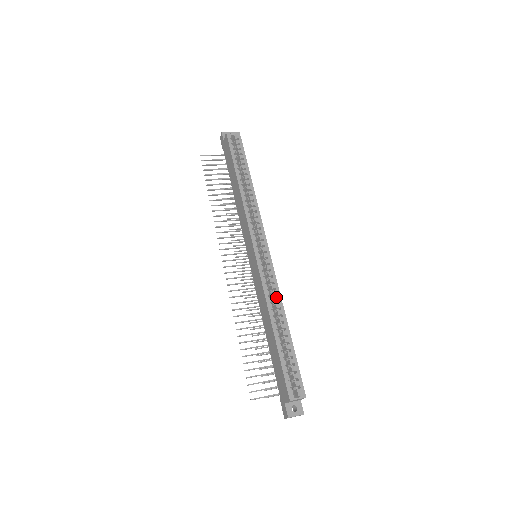
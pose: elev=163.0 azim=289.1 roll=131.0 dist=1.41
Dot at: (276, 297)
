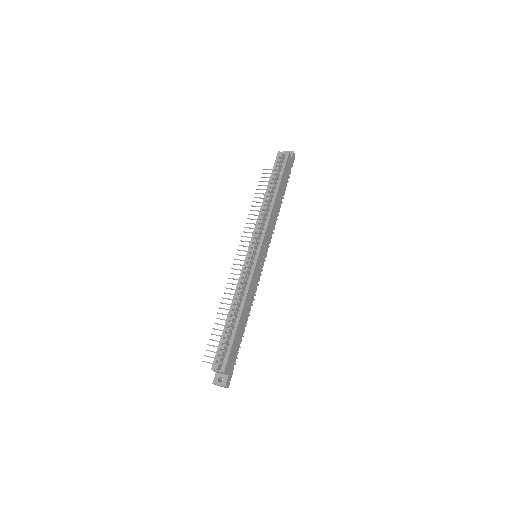
Dot at: (244, 290)
